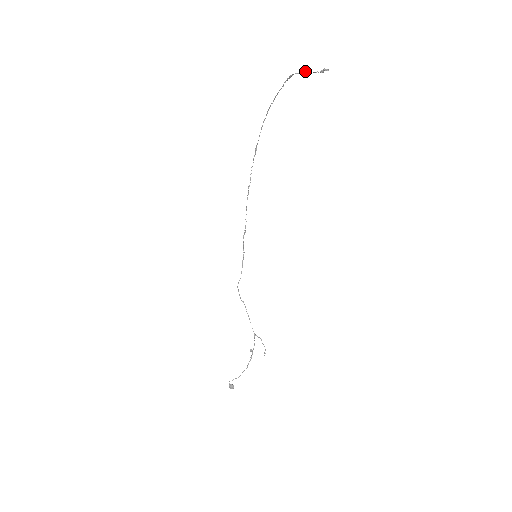
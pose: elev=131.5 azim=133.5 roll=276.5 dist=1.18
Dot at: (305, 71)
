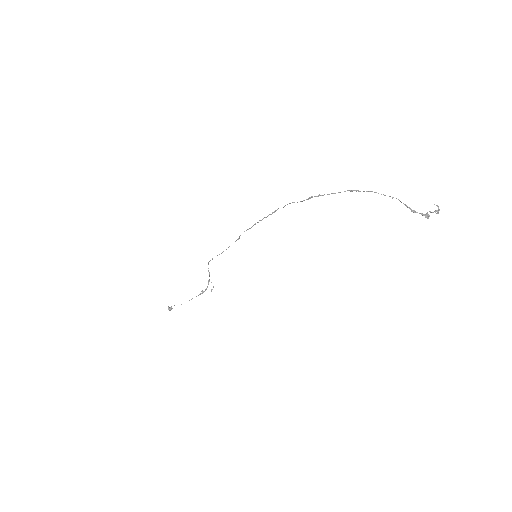
Dot at: (429, 215)
